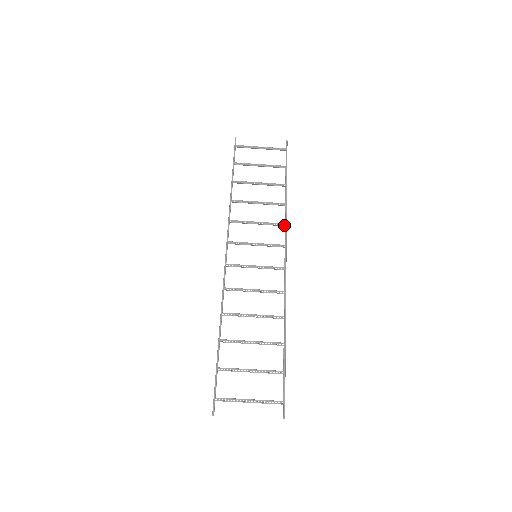
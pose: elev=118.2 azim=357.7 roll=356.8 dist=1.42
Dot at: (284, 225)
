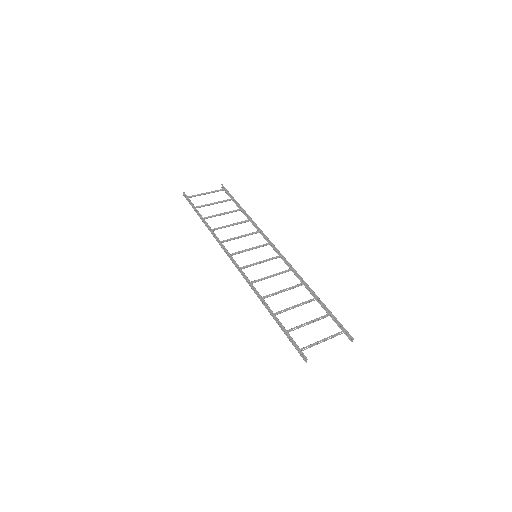
Dot at: (260, 231)
